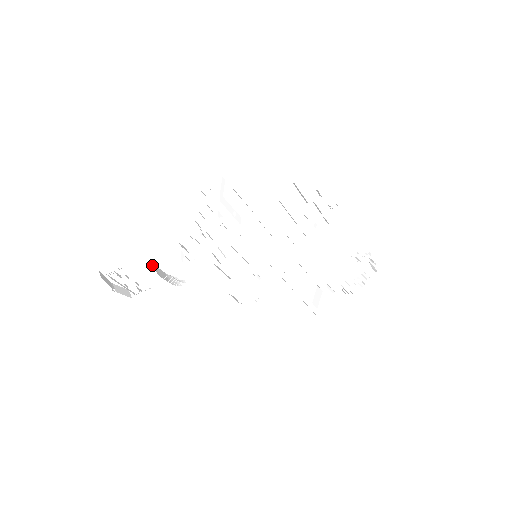
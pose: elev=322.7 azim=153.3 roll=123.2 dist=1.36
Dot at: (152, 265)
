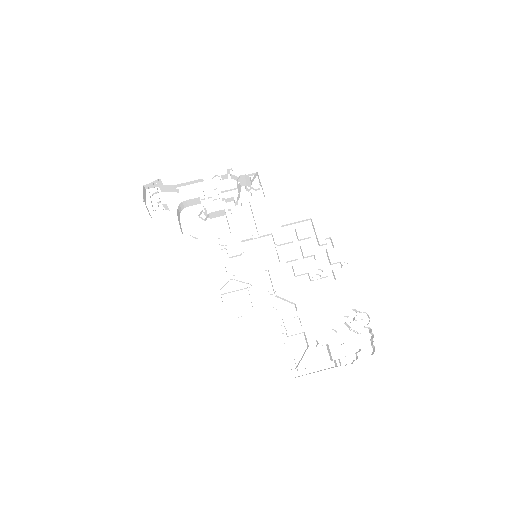
Dot at: (178, 197)
